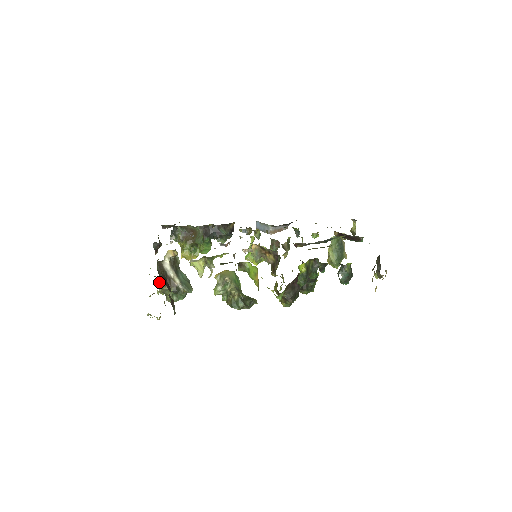
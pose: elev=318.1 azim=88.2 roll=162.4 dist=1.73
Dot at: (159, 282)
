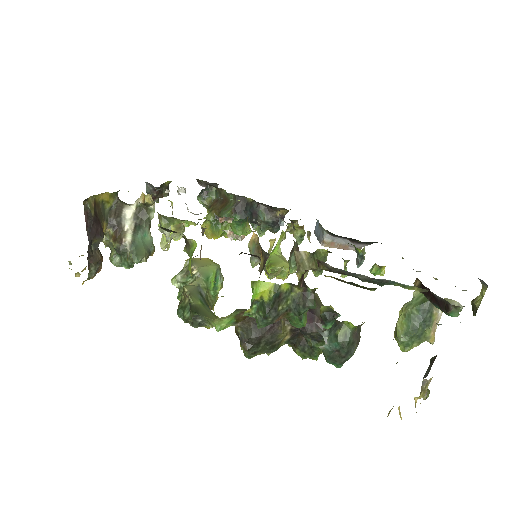
Dot at: occluded
